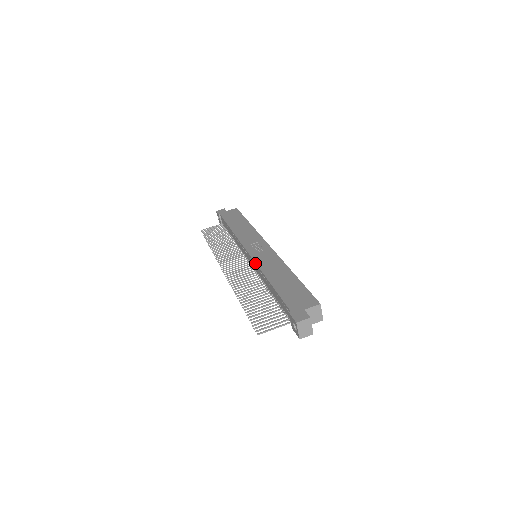
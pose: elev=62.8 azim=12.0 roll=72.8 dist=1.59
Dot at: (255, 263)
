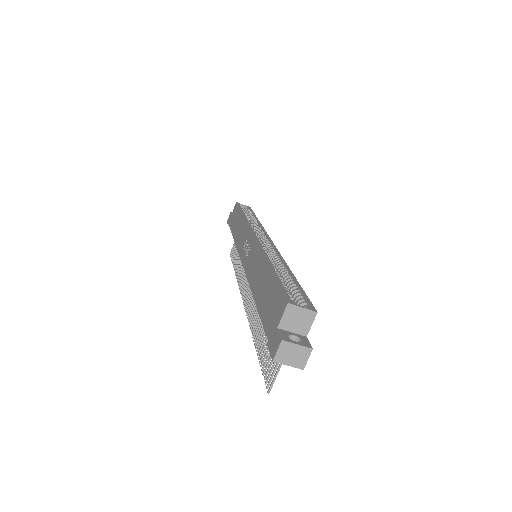
Dot at: (246, 276)
